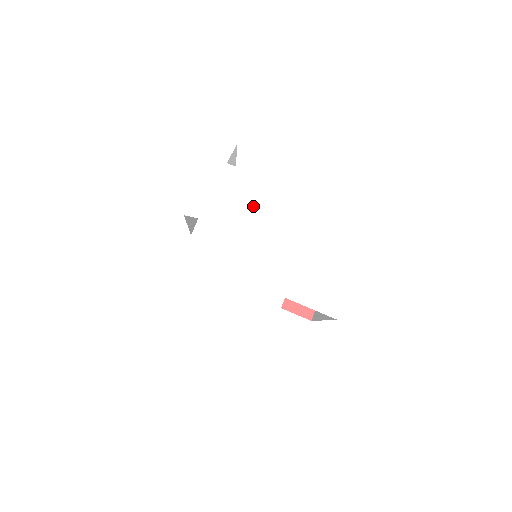
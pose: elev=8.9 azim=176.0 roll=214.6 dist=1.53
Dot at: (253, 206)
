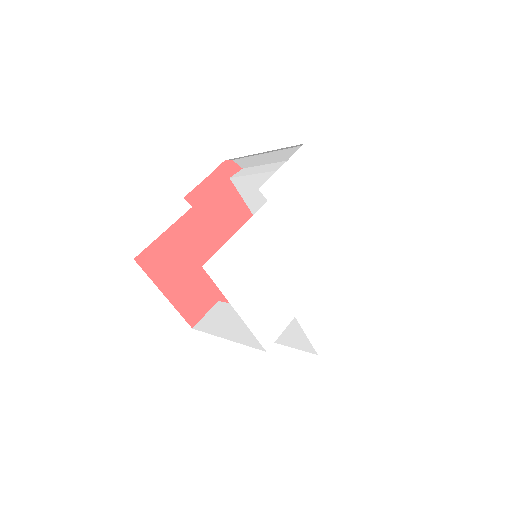
Dot at: (309, 219)
